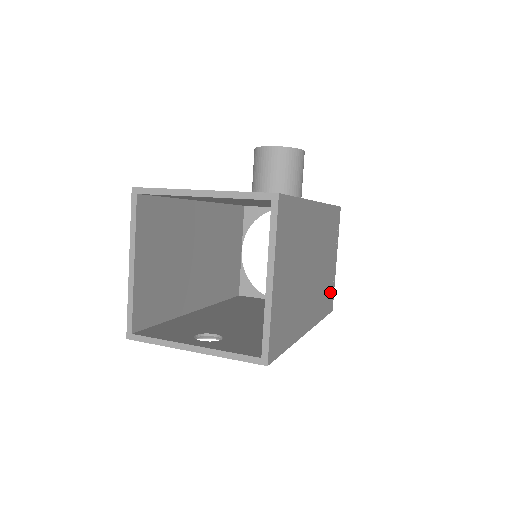
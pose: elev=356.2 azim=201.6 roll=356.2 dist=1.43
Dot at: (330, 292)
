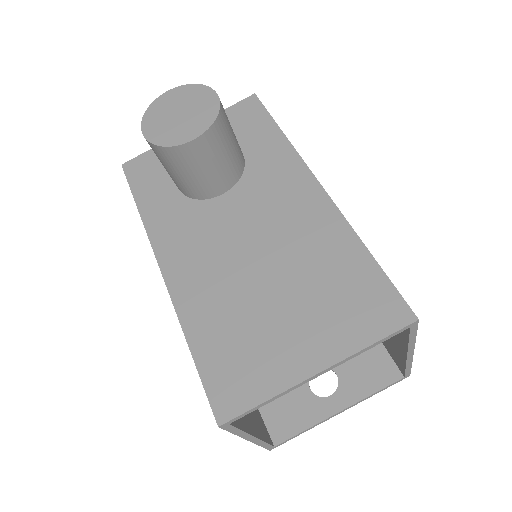
Dot at: occluded
